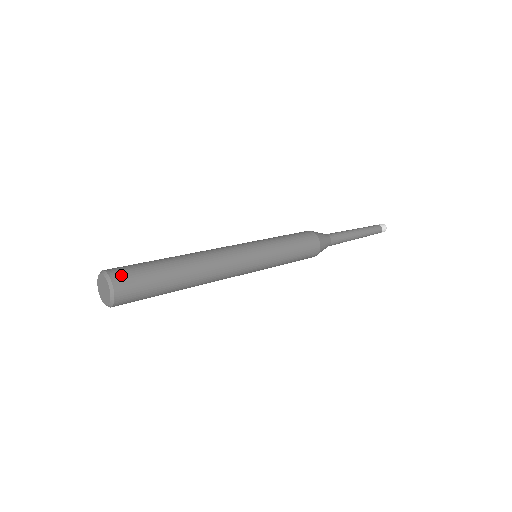
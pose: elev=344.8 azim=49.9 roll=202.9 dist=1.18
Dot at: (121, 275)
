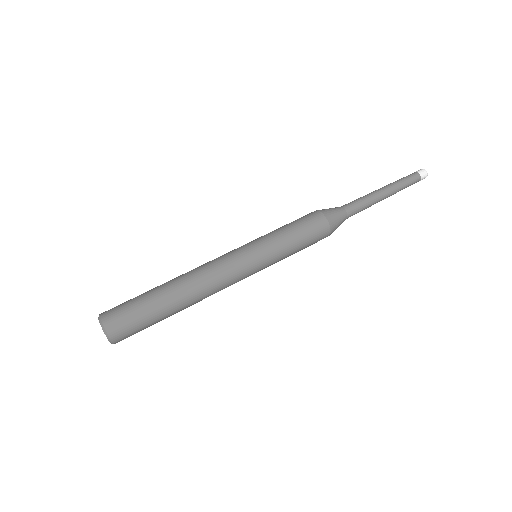
Dot at: (119, 333)
